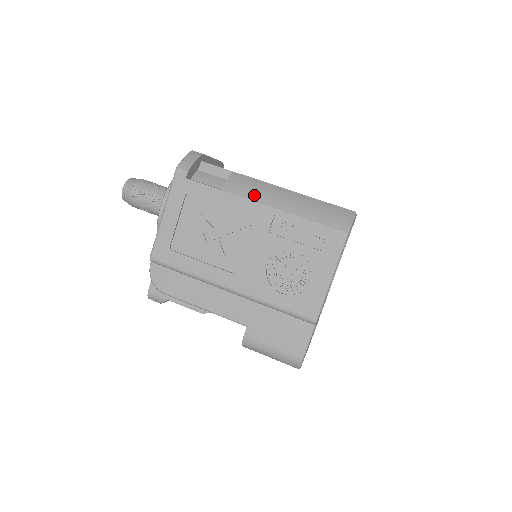
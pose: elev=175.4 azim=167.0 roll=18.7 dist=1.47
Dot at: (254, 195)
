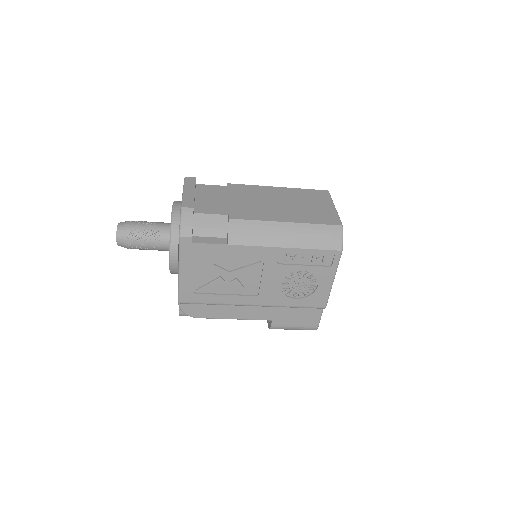
Dot at: (257, 240)
